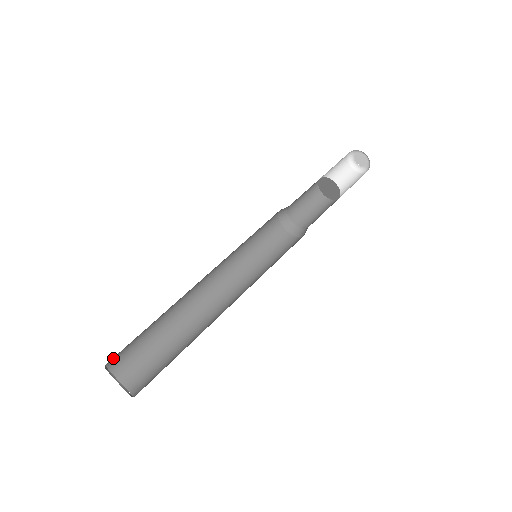
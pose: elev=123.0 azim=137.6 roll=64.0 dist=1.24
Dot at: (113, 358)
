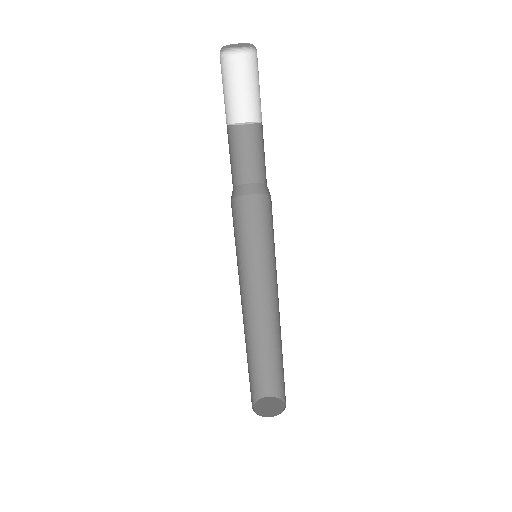
Dot at: (252, 396)
